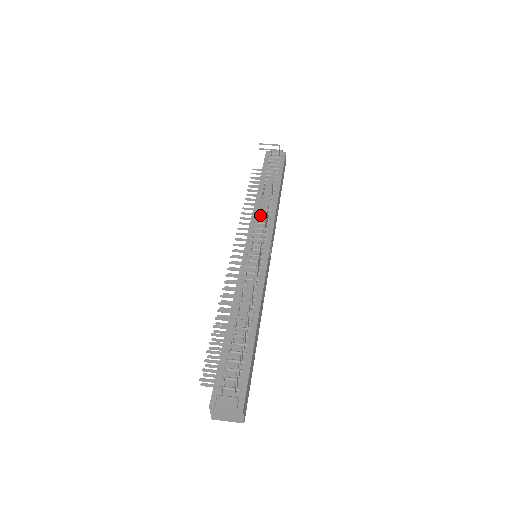
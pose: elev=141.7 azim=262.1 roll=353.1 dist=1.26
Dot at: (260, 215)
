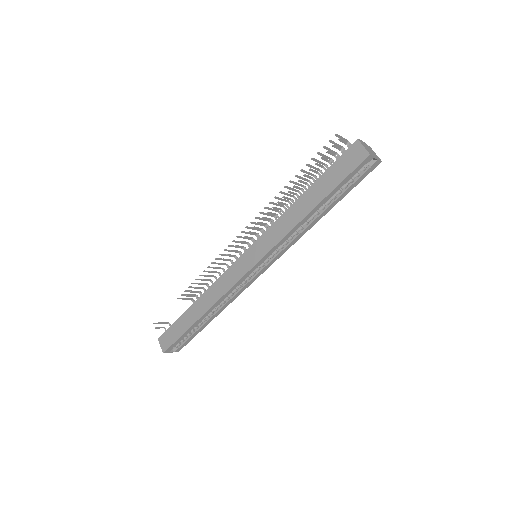
Dot at: occluded
